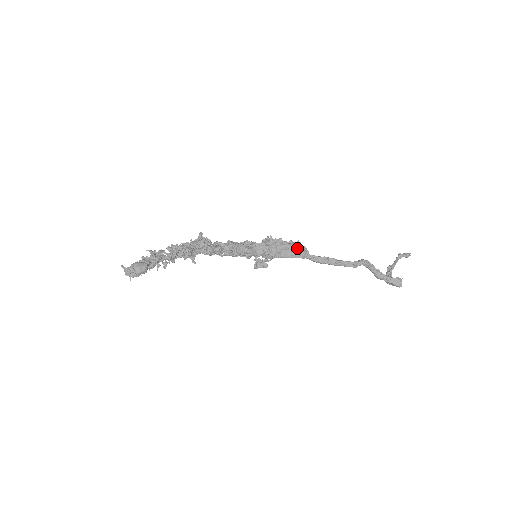
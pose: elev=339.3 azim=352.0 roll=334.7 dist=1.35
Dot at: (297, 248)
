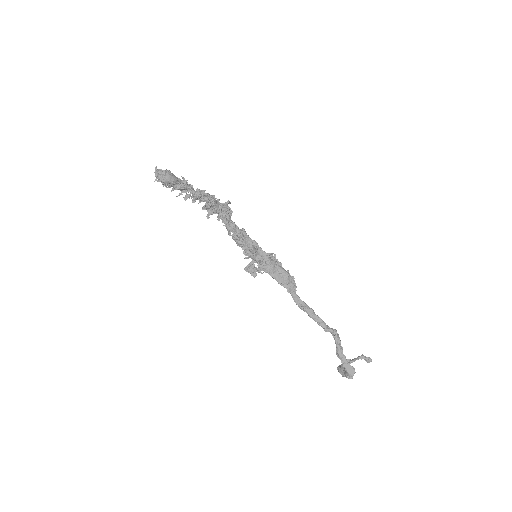
Dot at: (290, 279)
